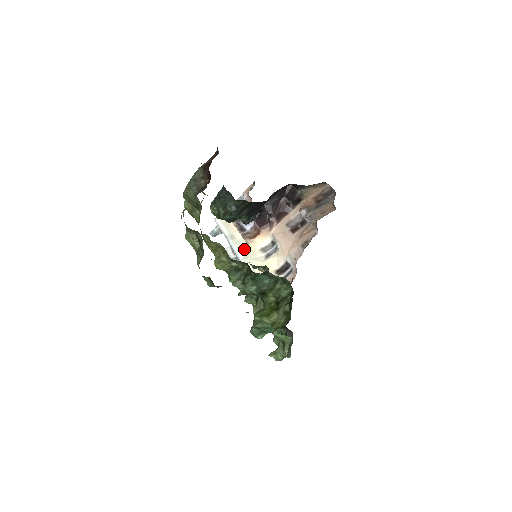
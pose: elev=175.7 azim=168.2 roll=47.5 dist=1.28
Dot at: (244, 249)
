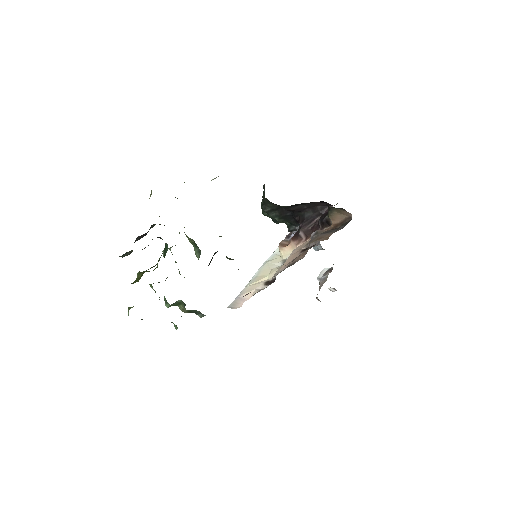
Dot at: (278, 254)
